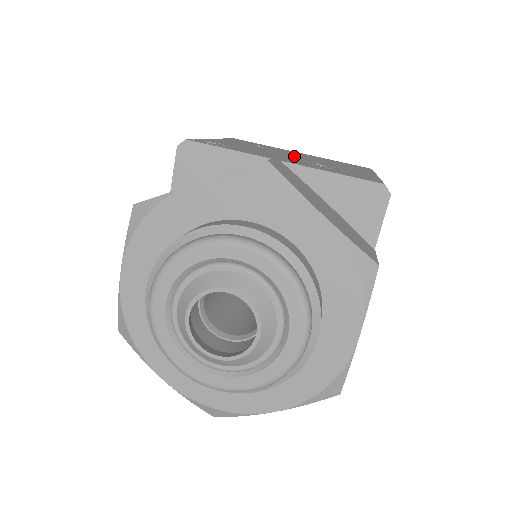
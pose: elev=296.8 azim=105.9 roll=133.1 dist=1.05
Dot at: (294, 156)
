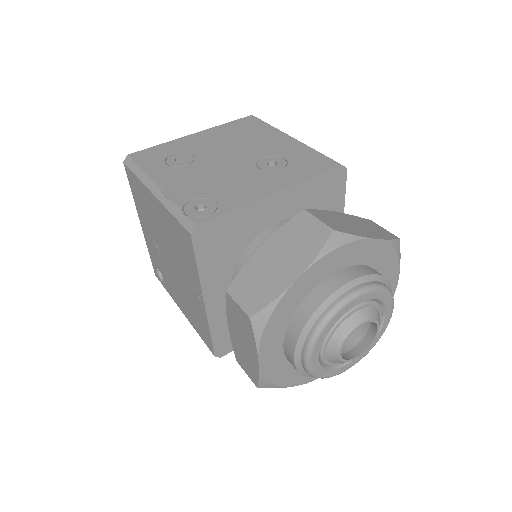
Dot at: (228, 159)
